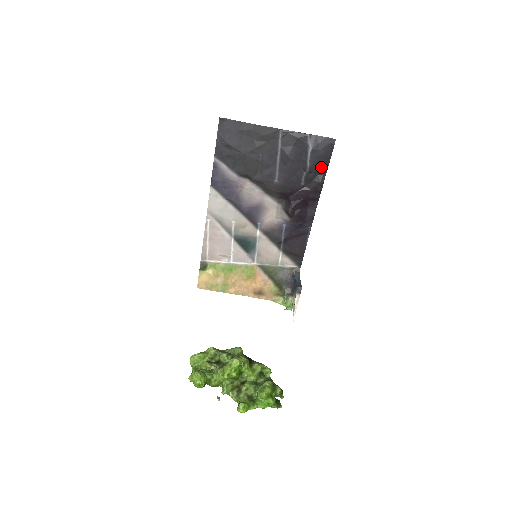
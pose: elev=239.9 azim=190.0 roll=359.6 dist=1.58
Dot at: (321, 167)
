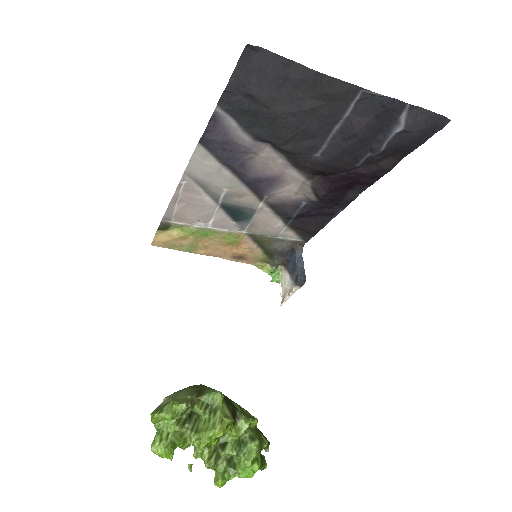
Dot at: (401, 150)
